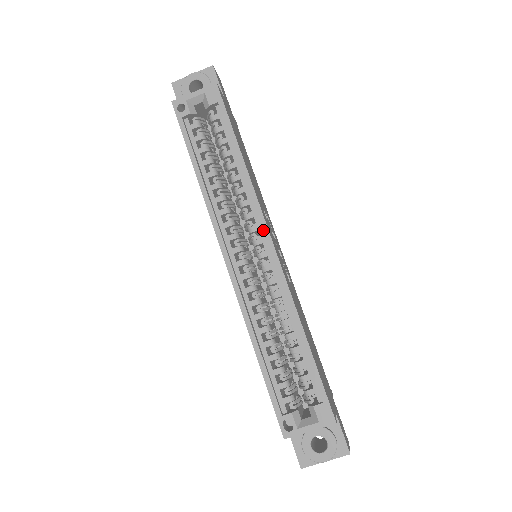
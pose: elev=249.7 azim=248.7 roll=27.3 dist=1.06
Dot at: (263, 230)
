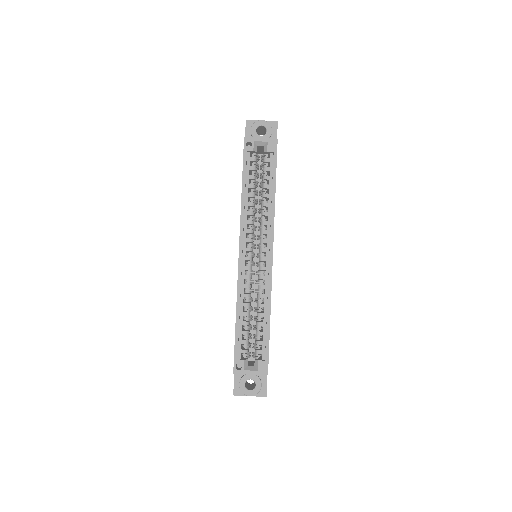
Dot at: (270, 244)
